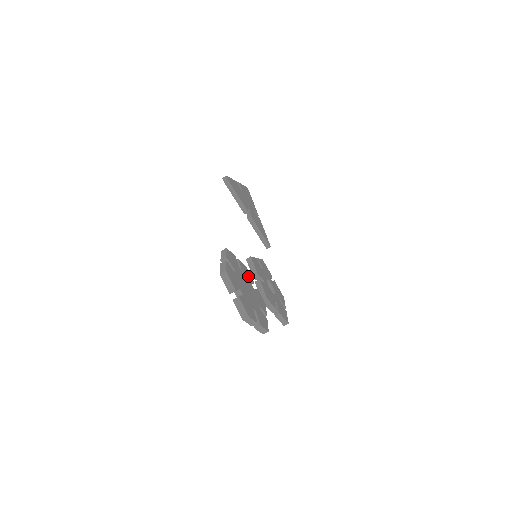
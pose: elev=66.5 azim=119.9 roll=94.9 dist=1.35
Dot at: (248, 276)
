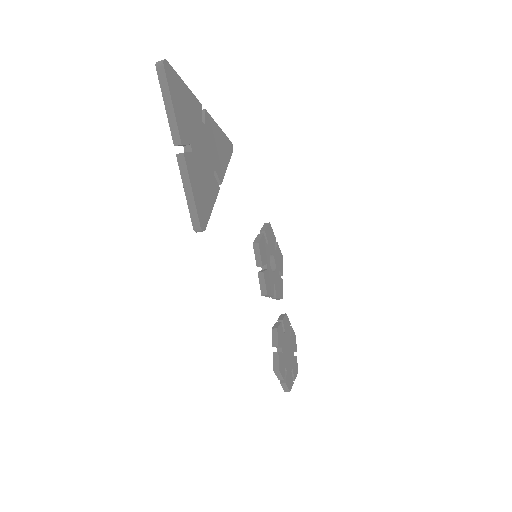
Dot at: (281, 334)
